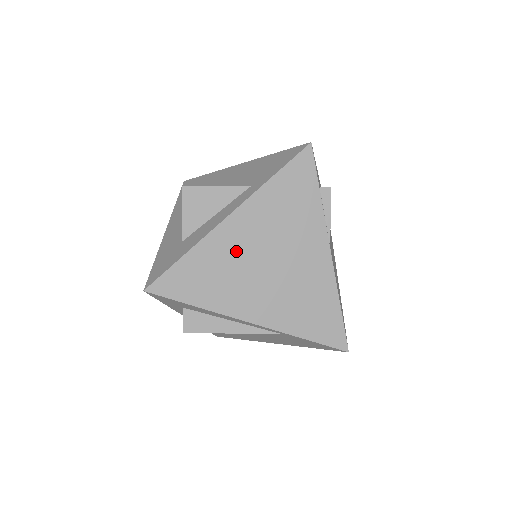
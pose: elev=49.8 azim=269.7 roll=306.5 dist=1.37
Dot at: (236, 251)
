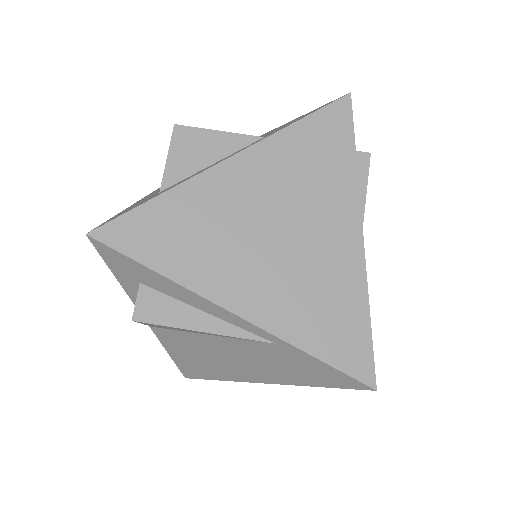
Dot at: (231, 206)
